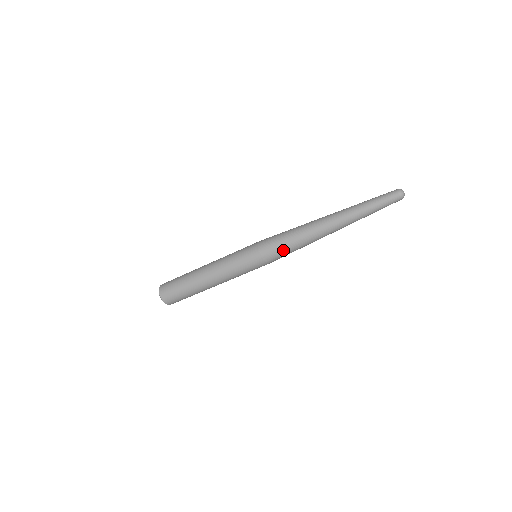
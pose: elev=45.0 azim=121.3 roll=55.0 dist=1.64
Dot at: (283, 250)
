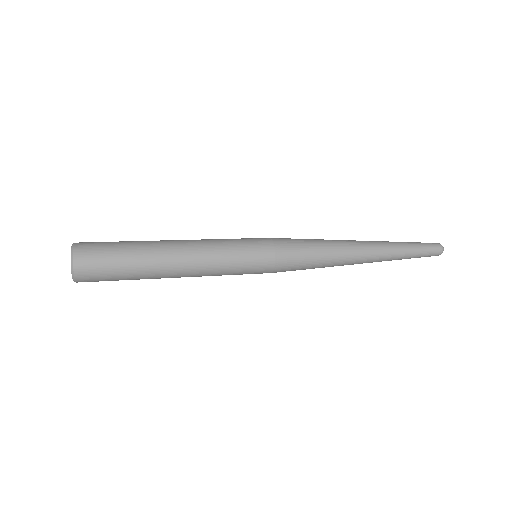
Dot at: (304, 264)
